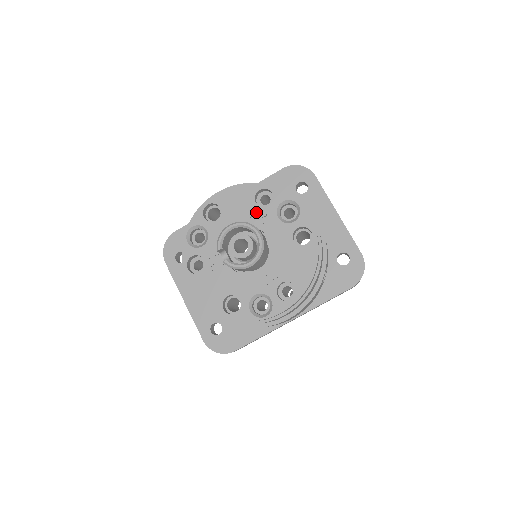
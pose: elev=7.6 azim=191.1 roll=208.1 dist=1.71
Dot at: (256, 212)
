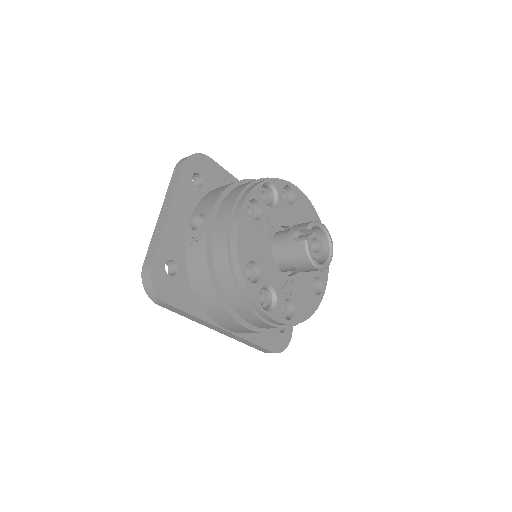
Dot at: occluded
